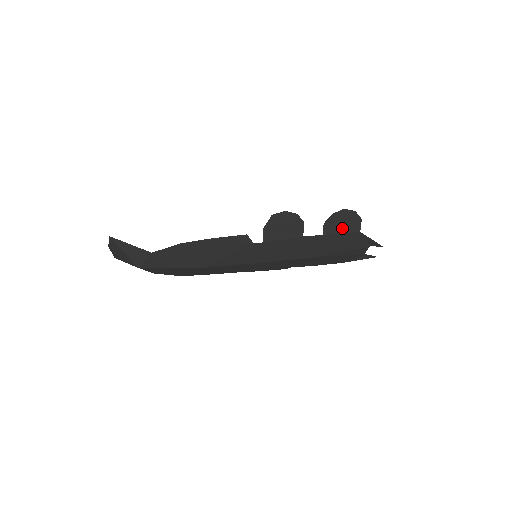
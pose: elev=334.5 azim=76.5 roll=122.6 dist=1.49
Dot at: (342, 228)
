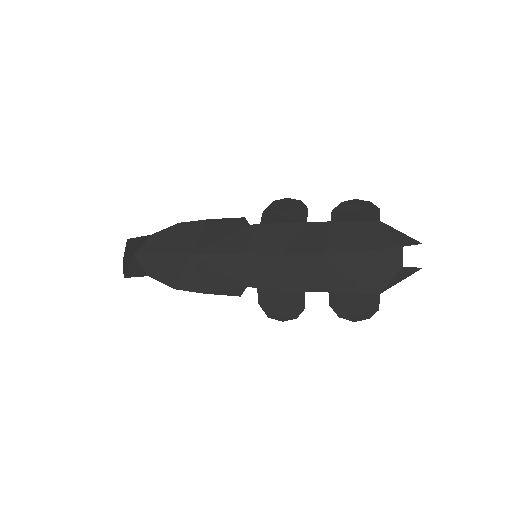
Dot at: (355, 217)
